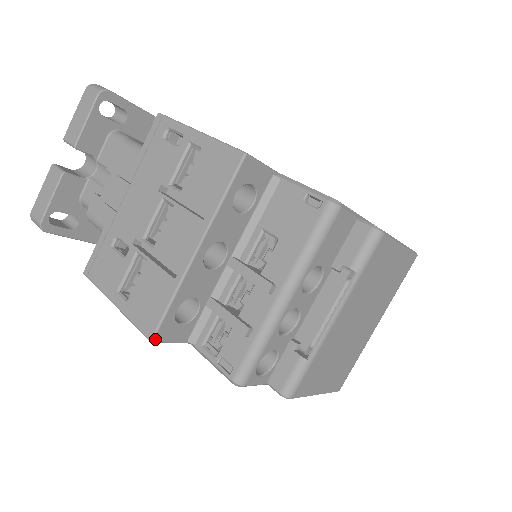
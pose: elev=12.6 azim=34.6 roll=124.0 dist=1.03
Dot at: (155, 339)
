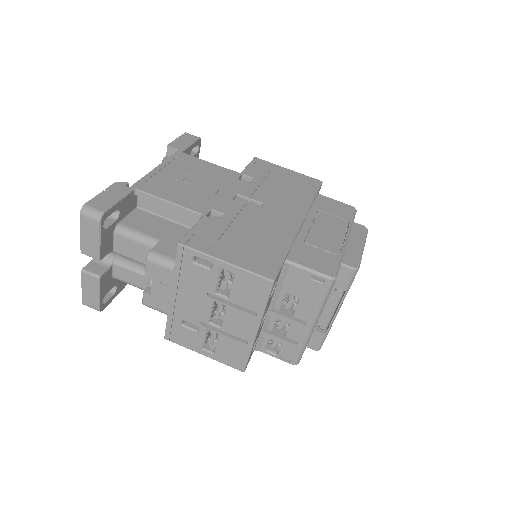
Dot at: occluded
